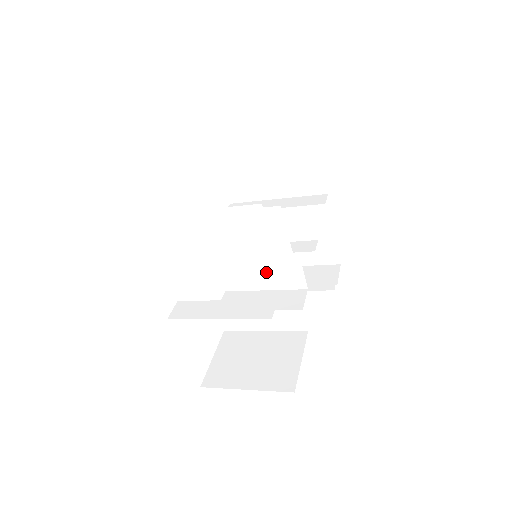
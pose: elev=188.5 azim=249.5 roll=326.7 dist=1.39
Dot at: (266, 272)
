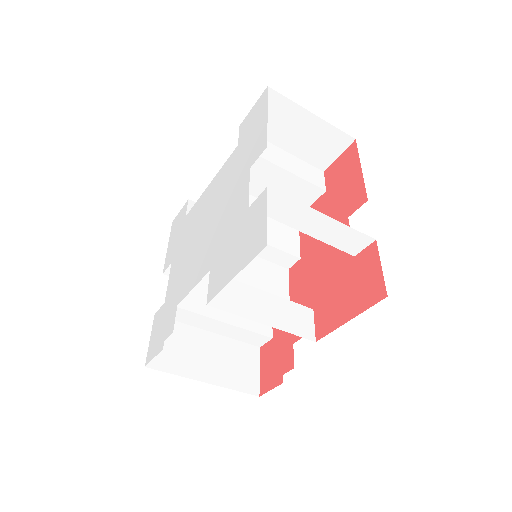
Dot at: occluded
